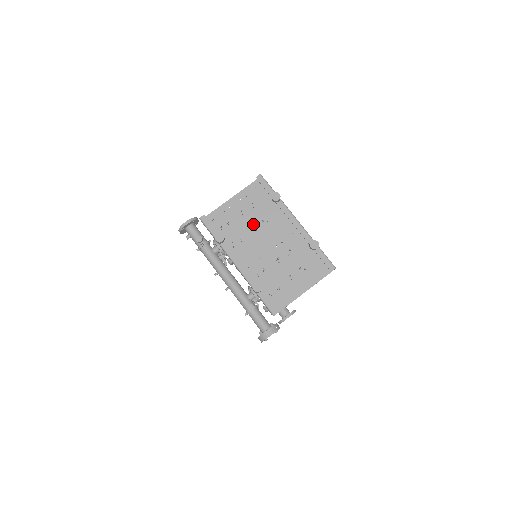
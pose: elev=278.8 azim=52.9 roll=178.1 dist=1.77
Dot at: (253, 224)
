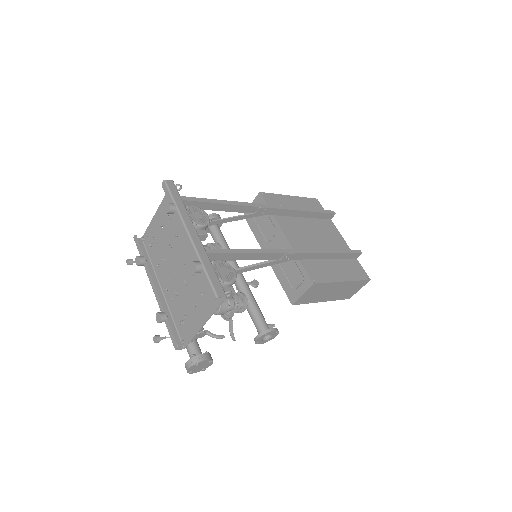
Dot at: (170, 239)
